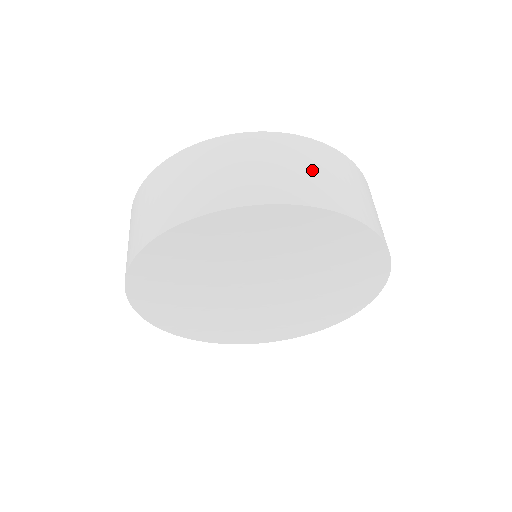
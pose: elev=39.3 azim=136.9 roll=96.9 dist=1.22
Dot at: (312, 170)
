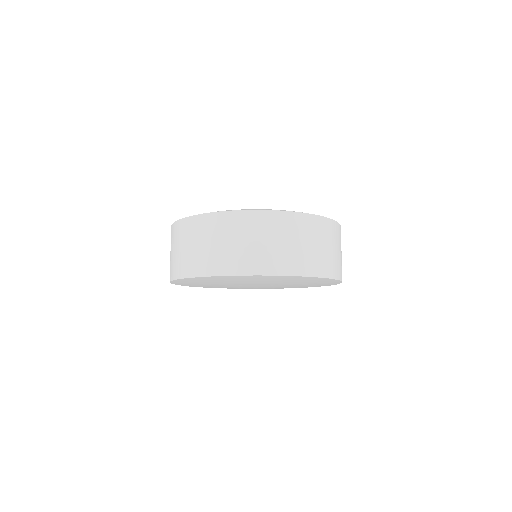
Dot at: (340, 252)
